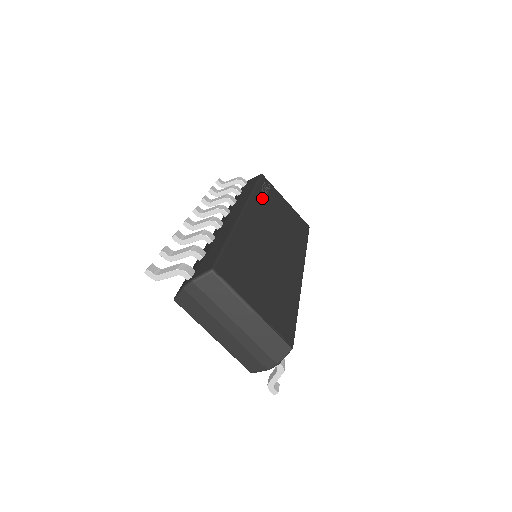
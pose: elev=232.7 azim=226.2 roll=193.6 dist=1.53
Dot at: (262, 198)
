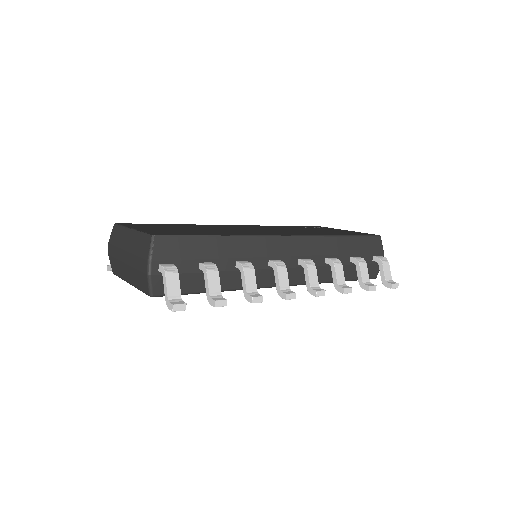
Dot at: occluded
